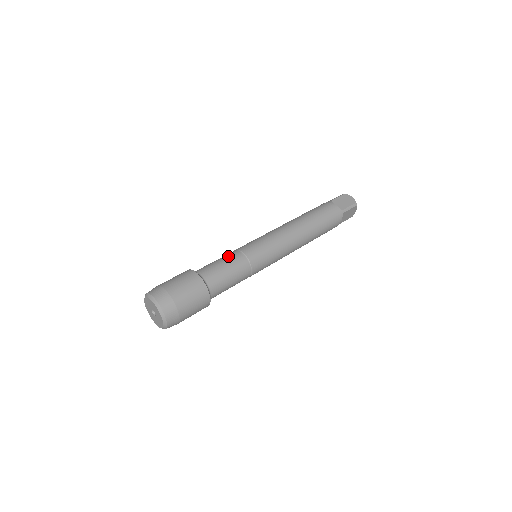
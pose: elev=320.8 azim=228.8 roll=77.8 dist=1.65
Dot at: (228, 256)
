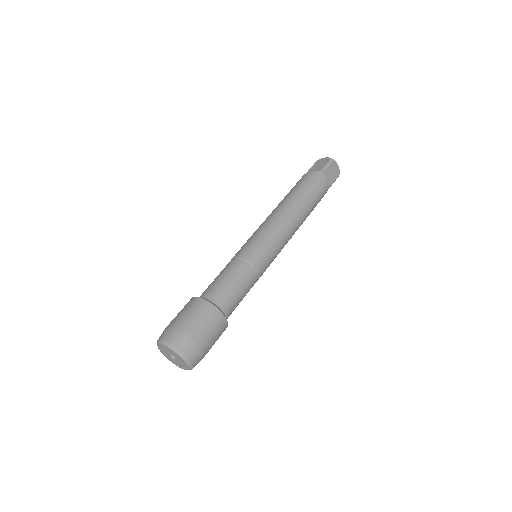
Dot at: (243, 276)
